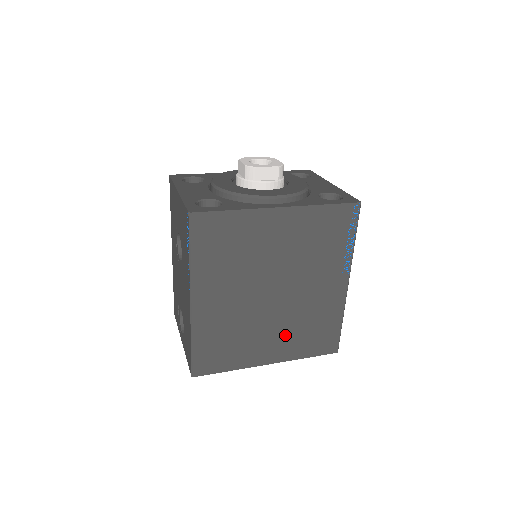
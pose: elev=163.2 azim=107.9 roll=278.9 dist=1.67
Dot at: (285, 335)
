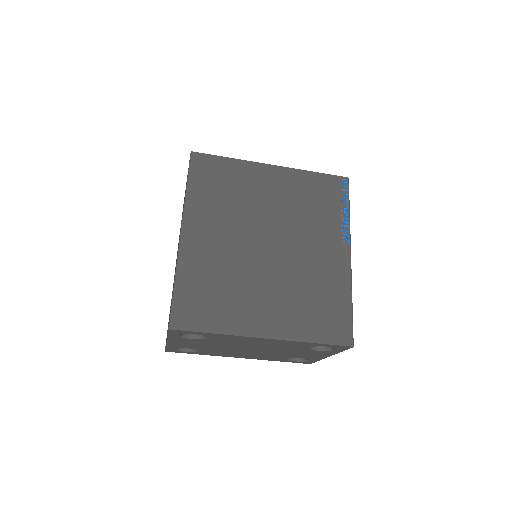
Dot at: (284, 301)
